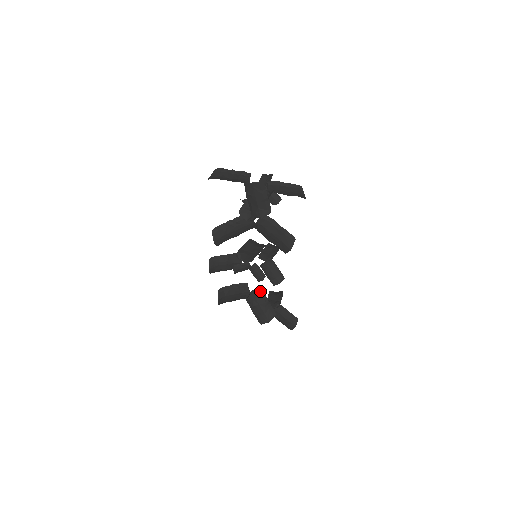
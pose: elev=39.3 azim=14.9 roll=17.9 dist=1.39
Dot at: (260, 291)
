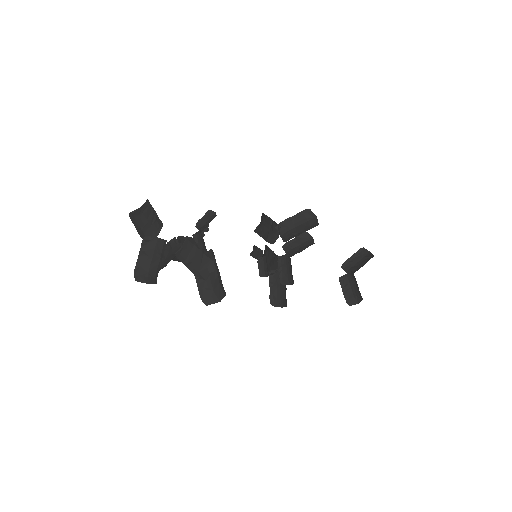
Dot at: occluded
